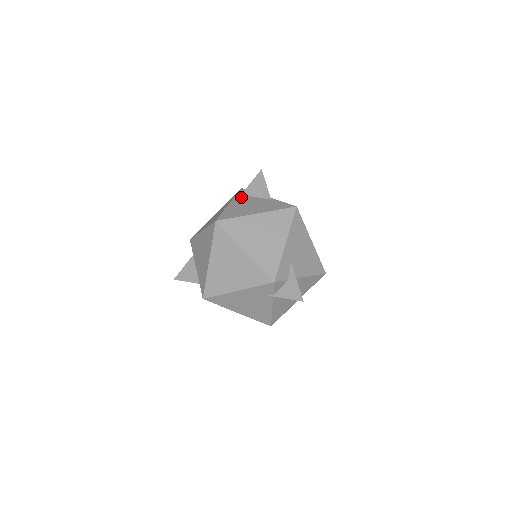
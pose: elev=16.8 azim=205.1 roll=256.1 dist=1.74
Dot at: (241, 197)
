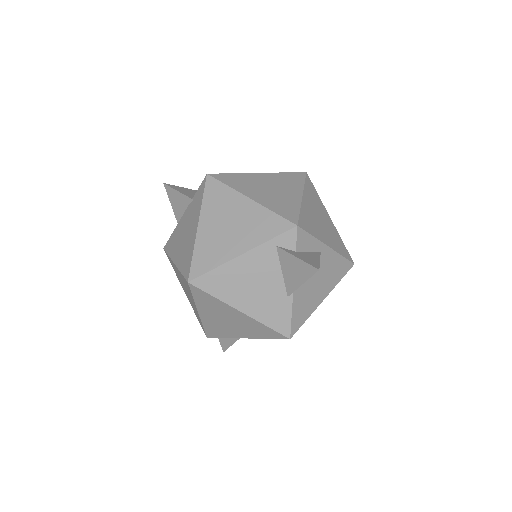
Dot at: (268, 254)
